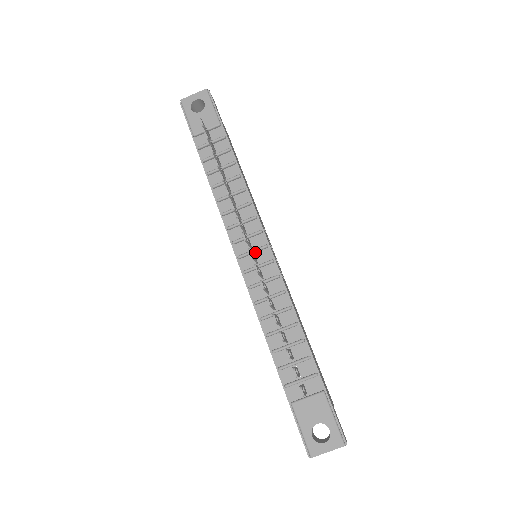
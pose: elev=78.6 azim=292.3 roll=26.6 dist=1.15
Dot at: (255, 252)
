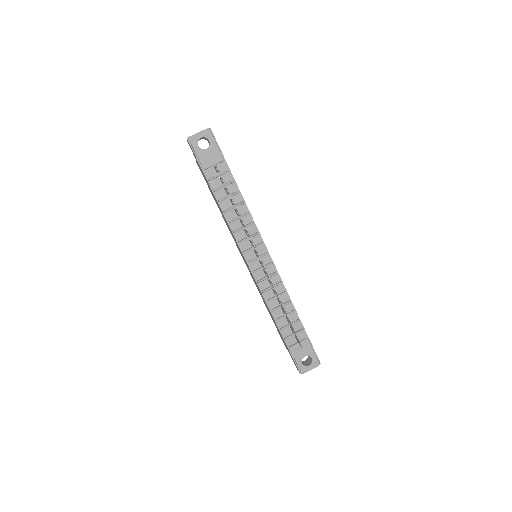
Dot at: (259, 258)
